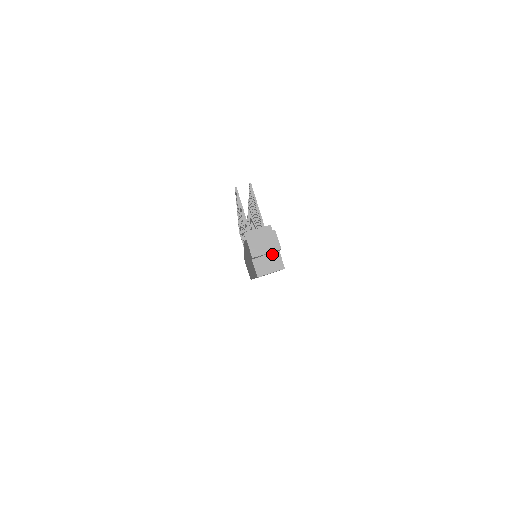
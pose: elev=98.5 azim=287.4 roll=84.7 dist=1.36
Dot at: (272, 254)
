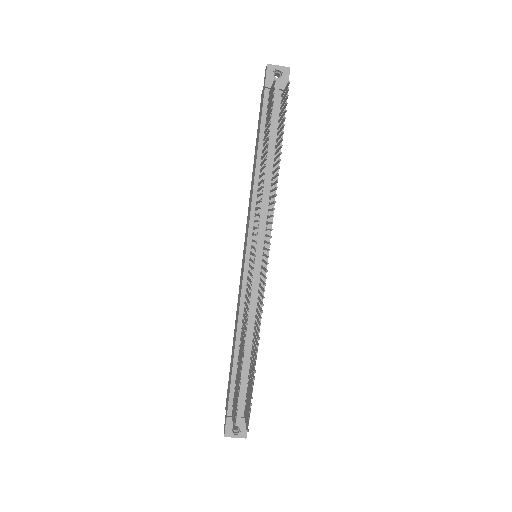
Dot at: occluded
